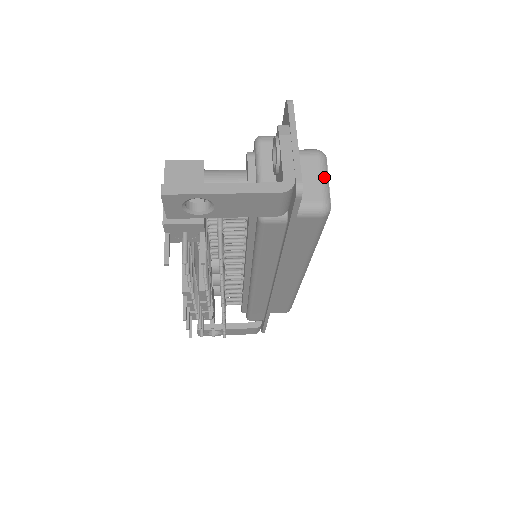
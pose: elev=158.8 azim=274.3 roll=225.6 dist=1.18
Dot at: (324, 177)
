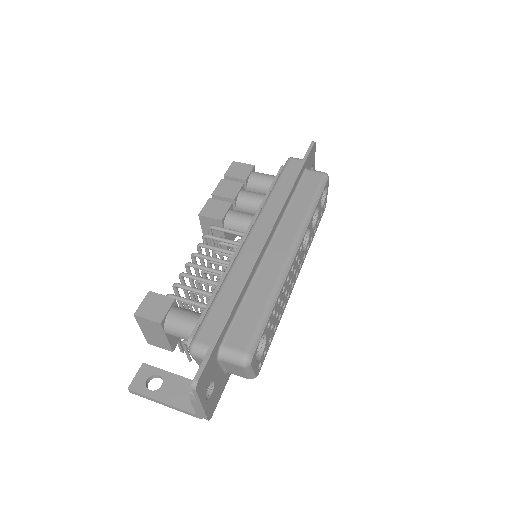
Dot at: (248, 373)
